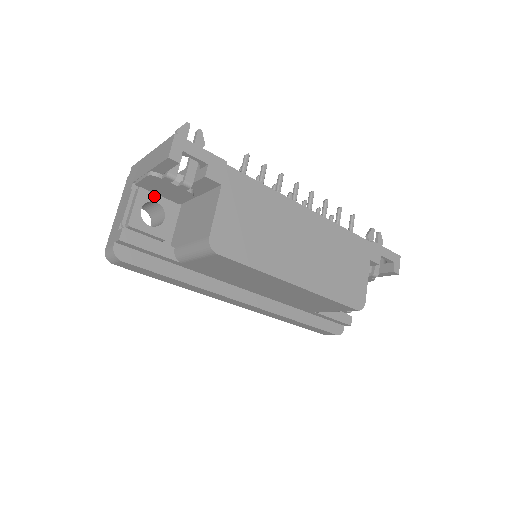
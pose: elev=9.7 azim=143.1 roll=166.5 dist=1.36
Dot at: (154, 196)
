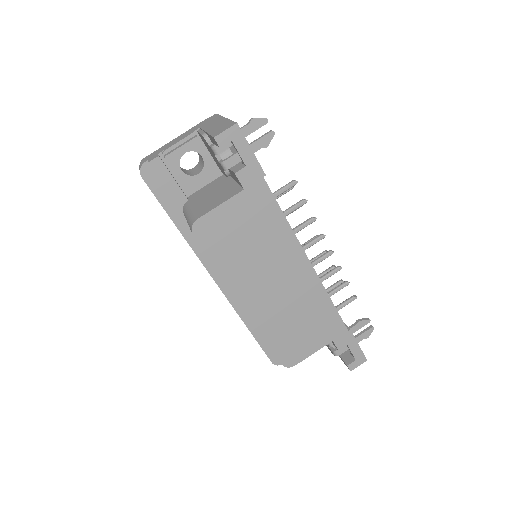
Dot at: (204, 151)
